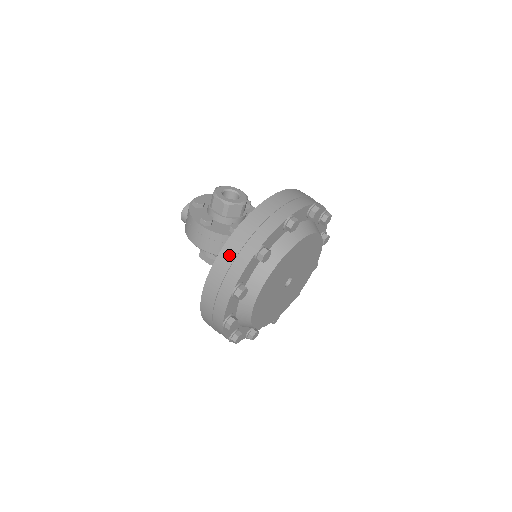
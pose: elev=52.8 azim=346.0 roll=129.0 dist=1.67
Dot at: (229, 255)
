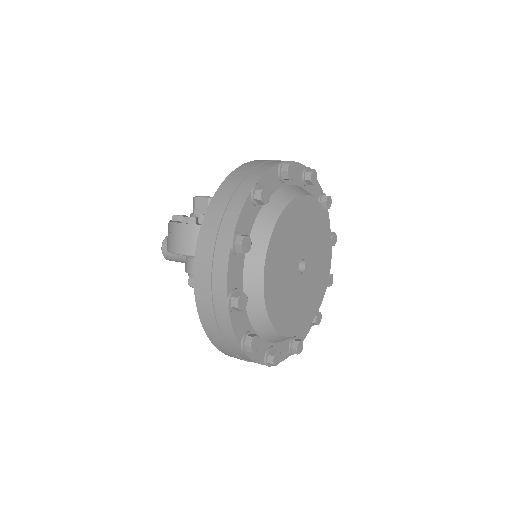
Dot at: (220, 204)
